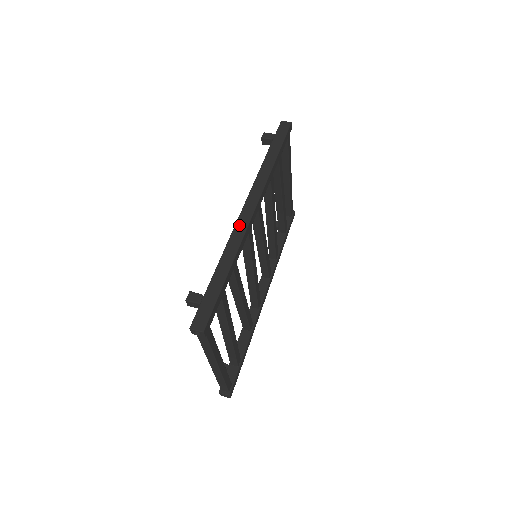
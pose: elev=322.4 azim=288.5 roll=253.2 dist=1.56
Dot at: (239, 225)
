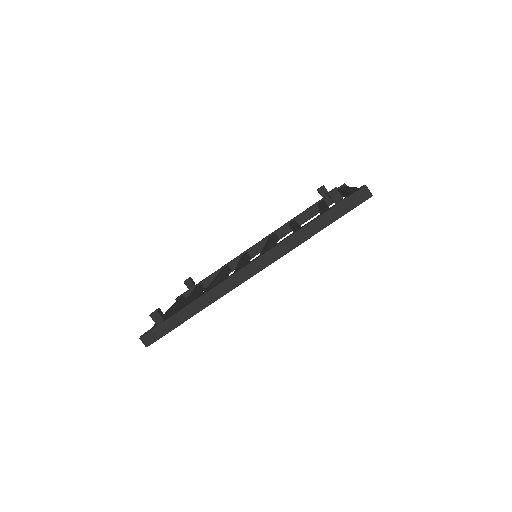
Dot at: (230, 281)
